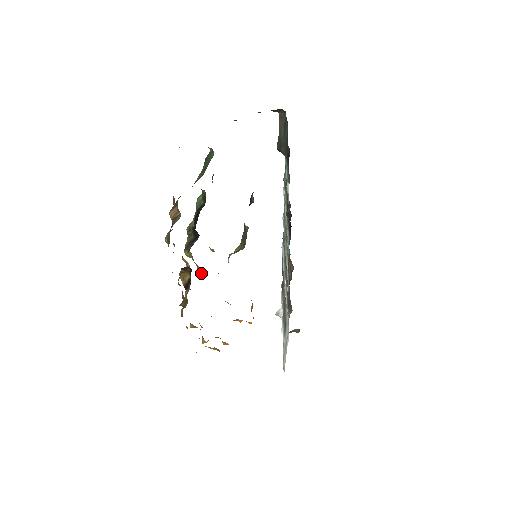
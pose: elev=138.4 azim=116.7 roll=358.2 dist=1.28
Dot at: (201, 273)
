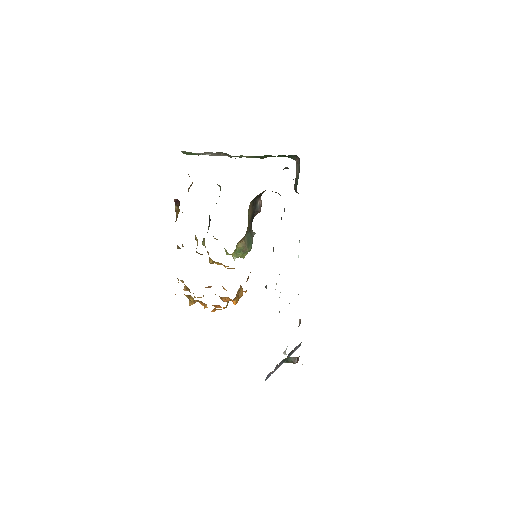
Dot at: (210, 262)
